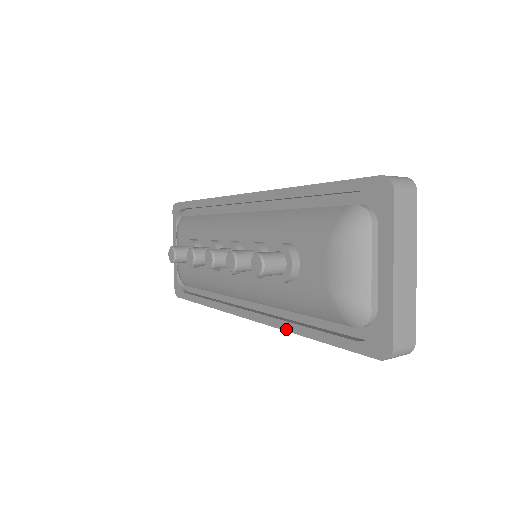
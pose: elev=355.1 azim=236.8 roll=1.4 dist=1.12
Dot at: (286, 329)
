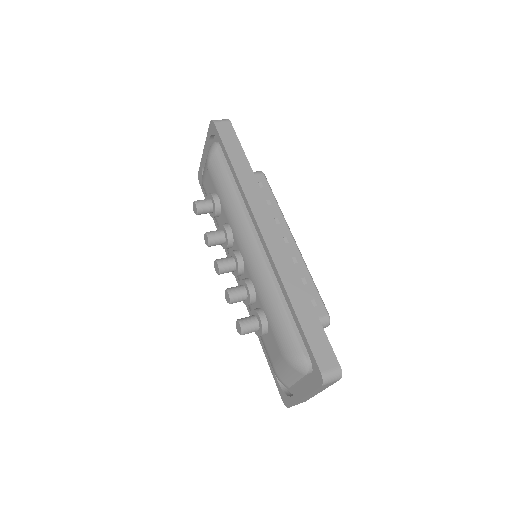
Dot at: occluded
